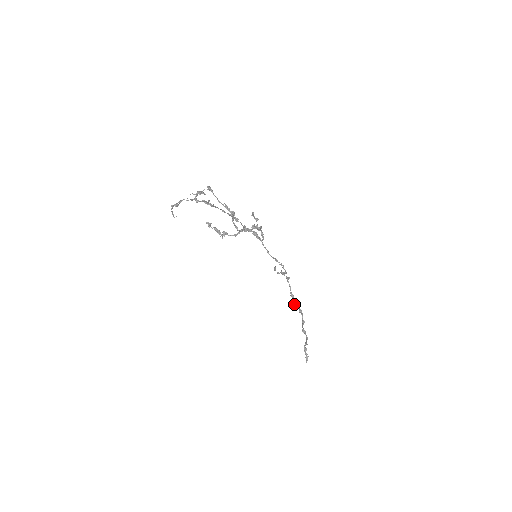
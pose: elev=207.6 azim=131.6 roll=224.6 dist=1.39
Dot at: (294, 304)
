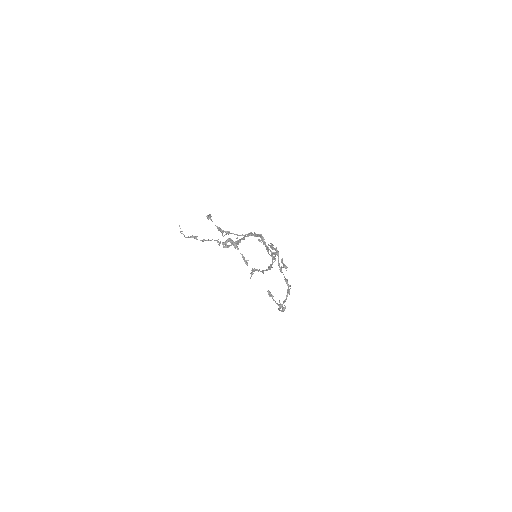
Dot at: occluded
